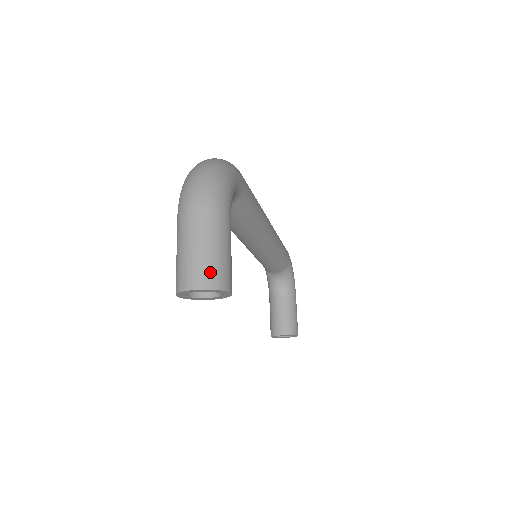
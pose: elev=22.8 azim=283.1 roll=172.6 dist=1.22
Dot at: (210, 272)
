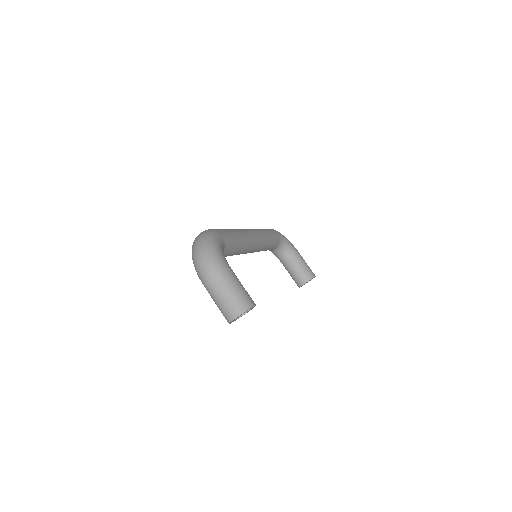
Dot at: (238, 304)
